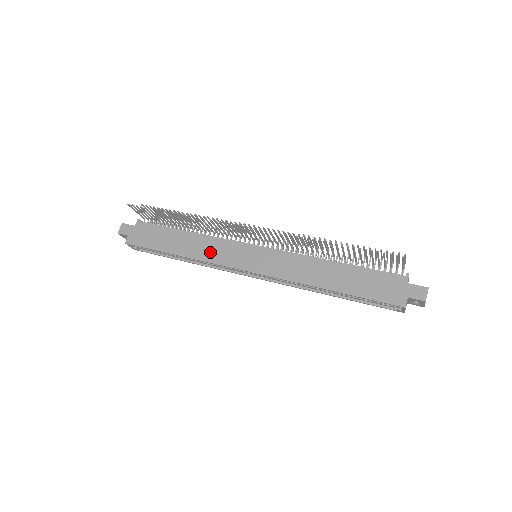
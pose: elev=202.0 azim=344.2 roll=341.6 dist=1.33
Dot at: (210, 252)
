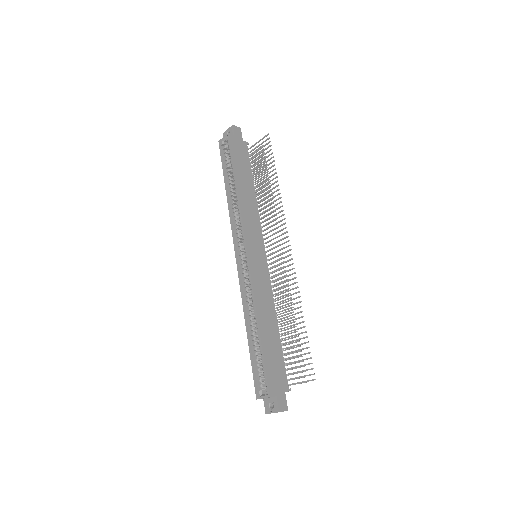
Dot at: (248, 214)
